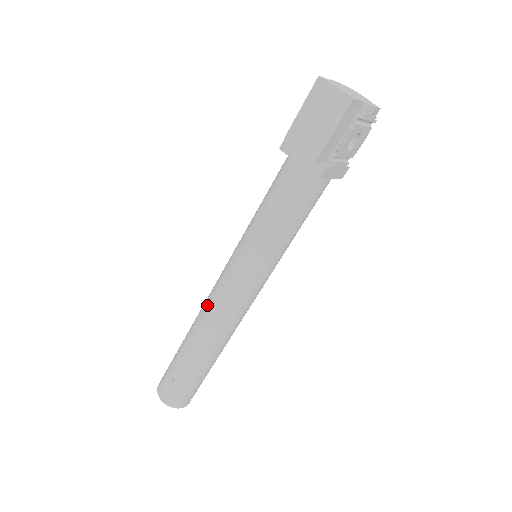
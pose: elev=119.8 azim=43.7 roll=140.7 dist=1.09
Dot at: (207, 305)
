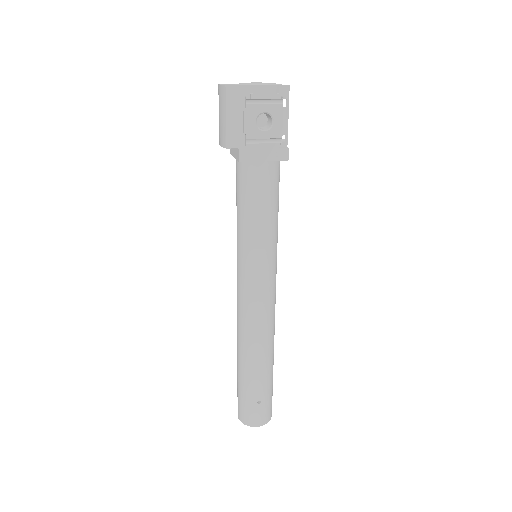
Dot at: occluded
